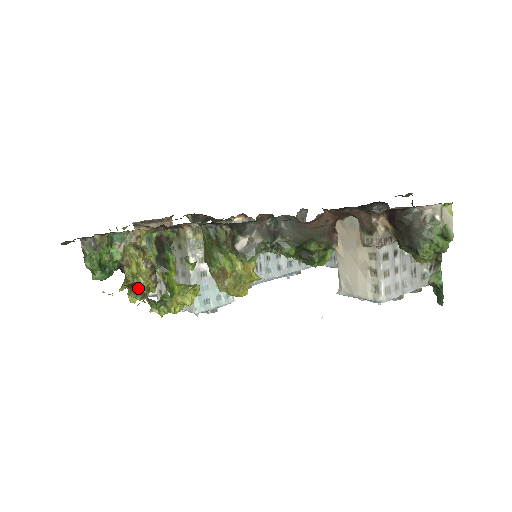
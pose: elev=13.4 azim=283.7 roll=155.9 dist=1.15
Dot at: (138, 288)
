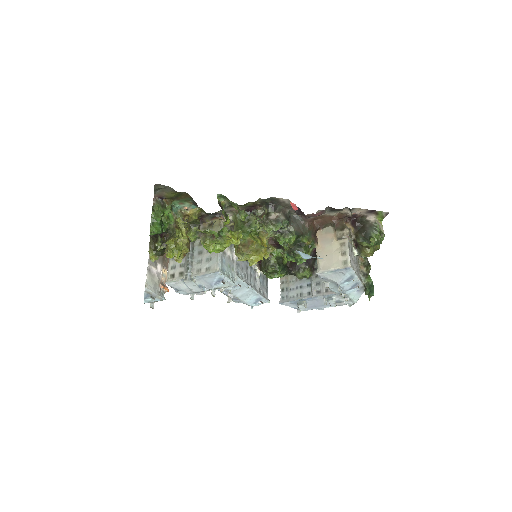
Dot at: occluded
